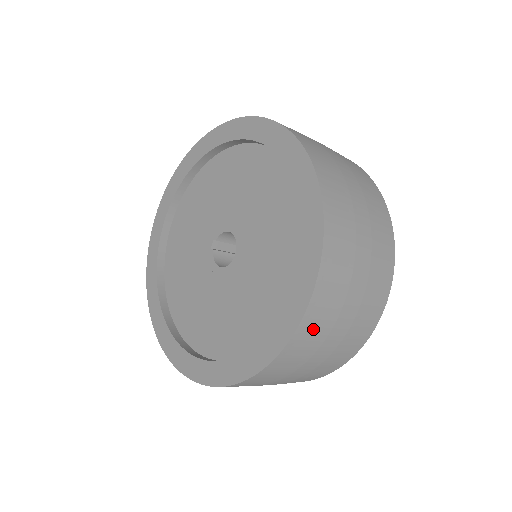
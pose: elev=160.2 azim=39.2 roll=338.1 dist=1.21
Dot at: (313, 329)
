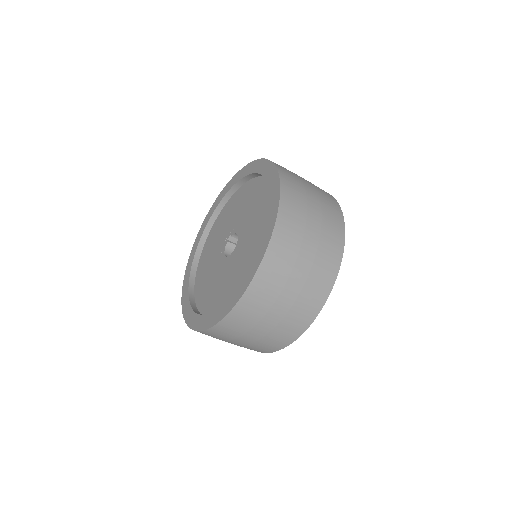
Dot at: (239, 321)
